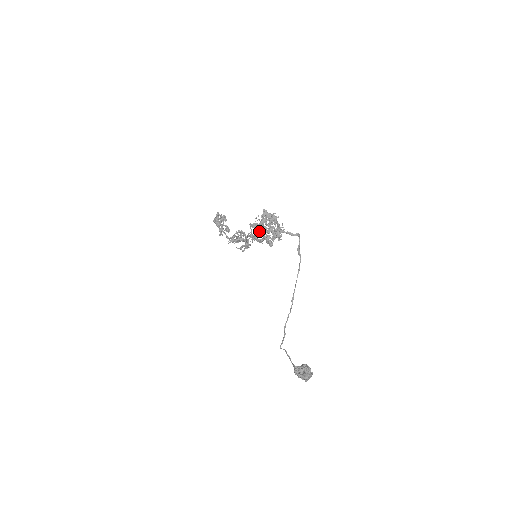
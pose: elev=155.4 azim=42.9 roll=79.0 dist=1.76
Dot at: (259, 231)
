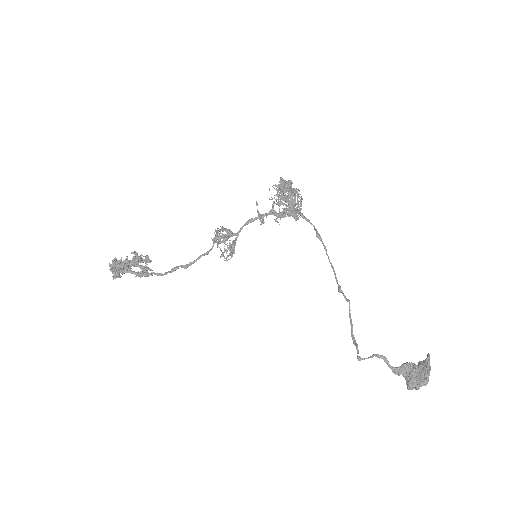
Dot at: (291, 190)
